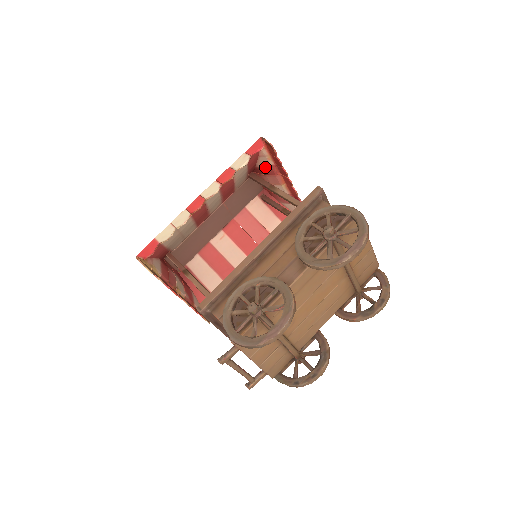
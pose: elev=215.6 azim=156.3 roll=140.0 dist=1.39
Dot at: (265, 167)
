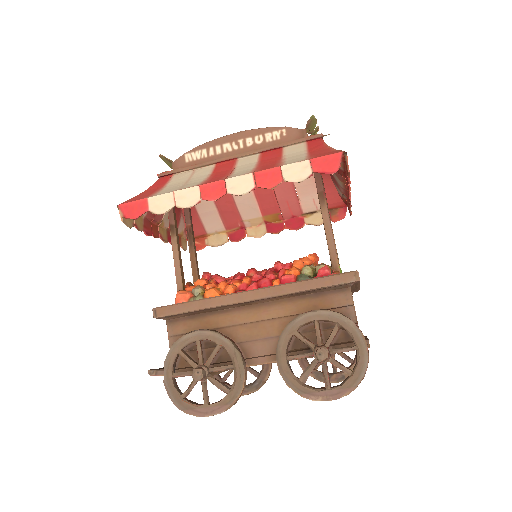
Dot at: occluded
